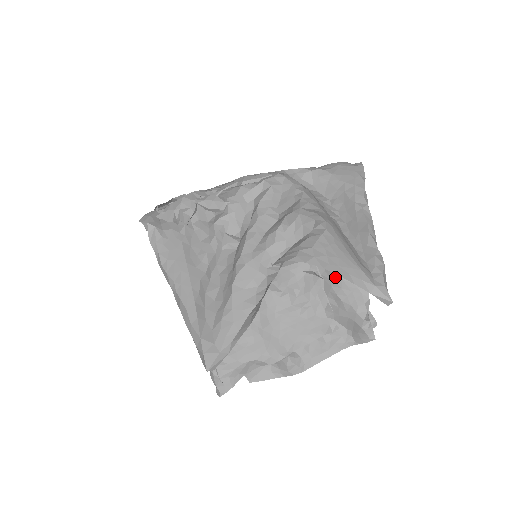
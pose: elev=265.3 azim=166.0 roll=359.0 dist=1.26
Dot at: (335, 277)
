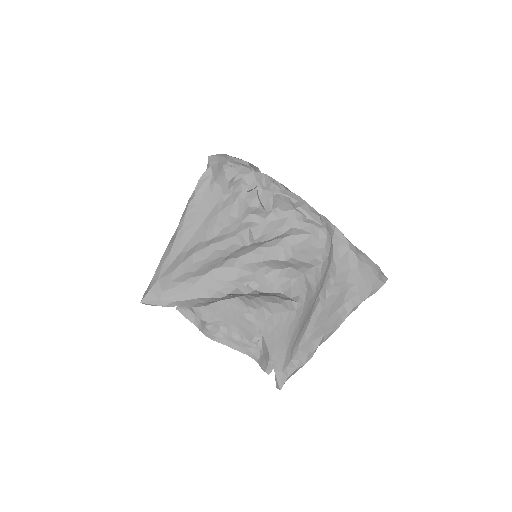
Dot at: occluded
